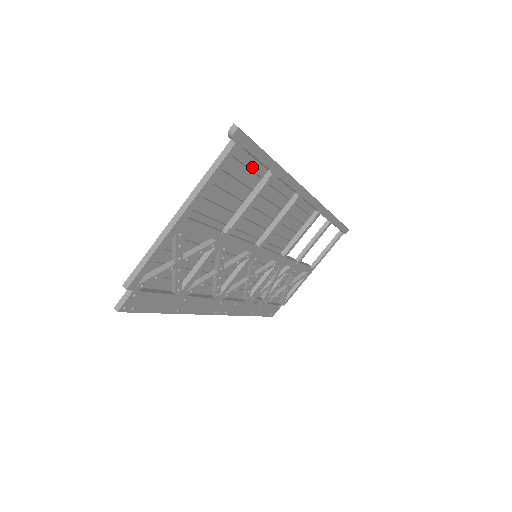
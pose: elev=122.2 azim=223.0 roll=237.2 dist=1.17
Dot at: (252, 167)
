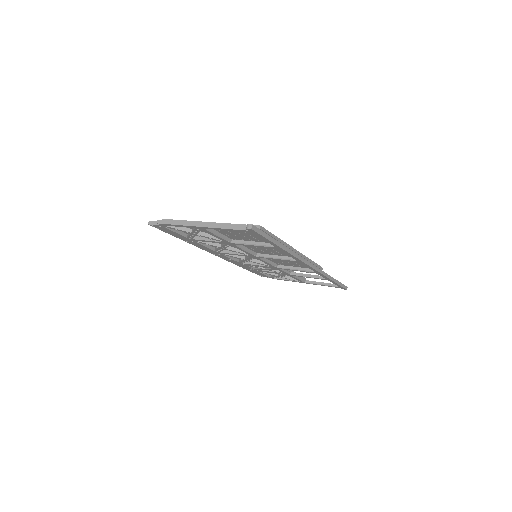
Dot at: occluded
